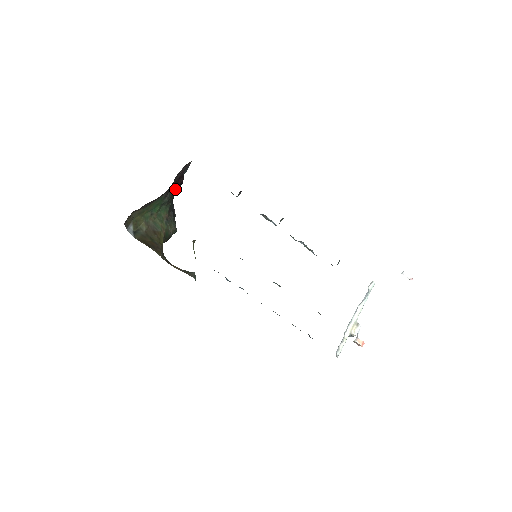
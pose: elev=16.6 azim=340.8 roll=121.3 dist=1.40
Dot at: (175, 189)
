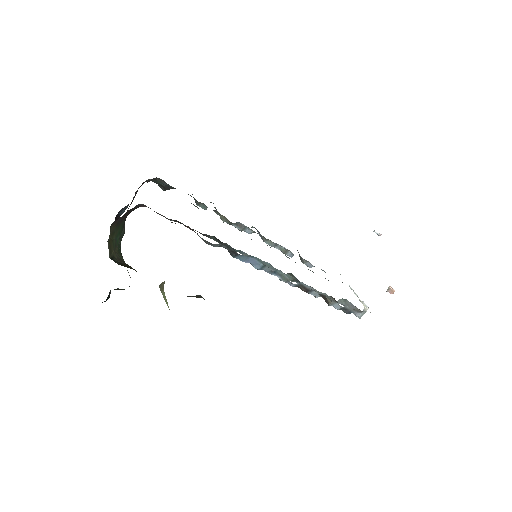
Dot at: occluded
